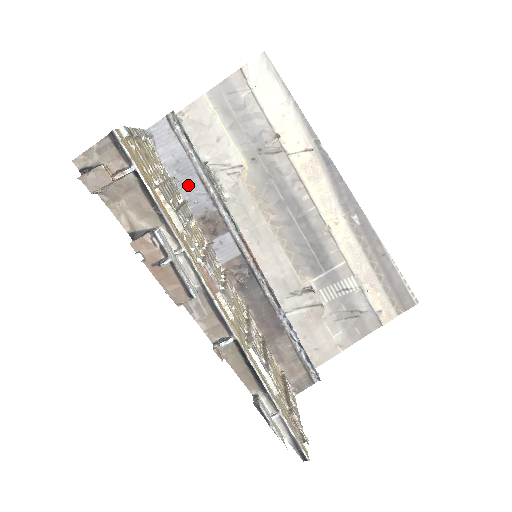
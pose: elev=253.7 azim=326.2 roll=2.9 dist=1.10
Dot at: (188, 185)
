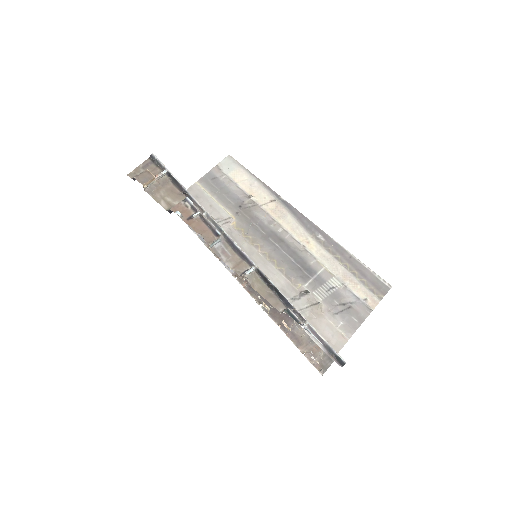
Dot at: occluded
